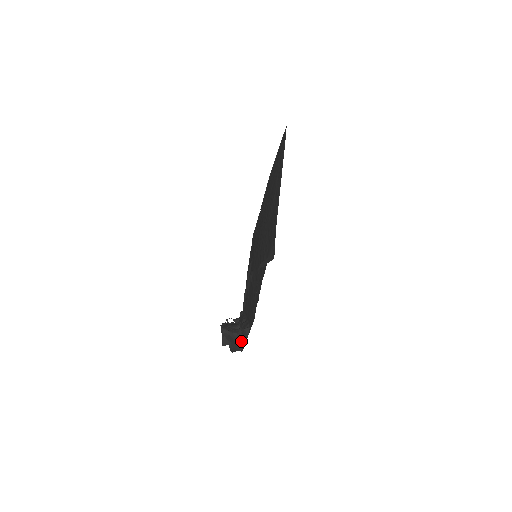
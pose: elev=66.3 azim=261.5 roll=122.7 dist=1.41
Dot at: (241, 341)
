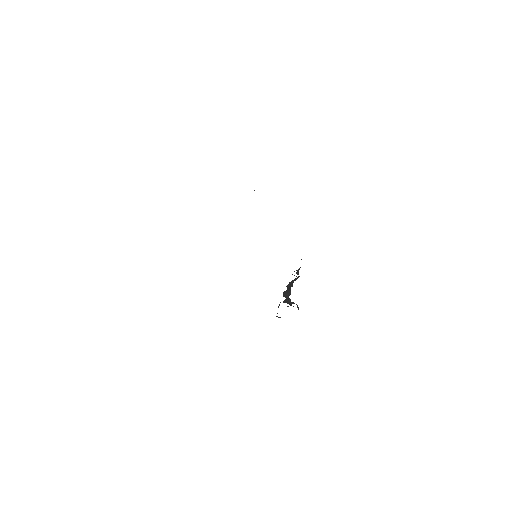
Dot at: occluded
